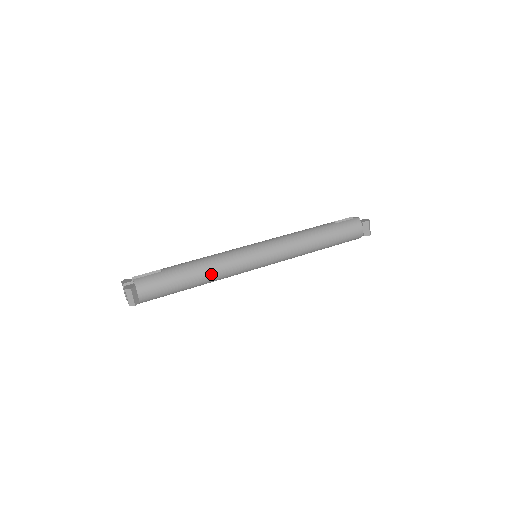
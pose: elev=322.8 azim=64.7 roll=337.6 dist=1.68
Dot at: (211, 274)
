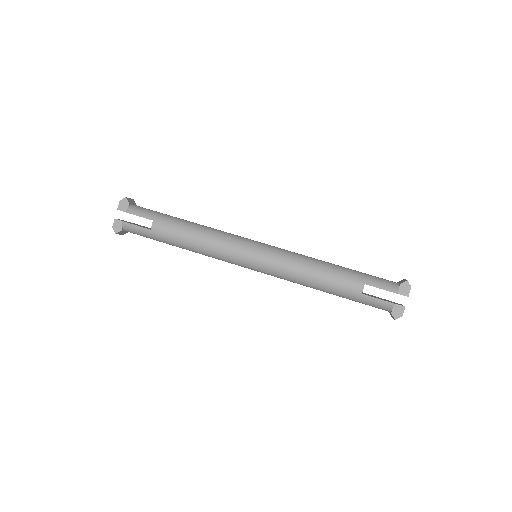
Dot at: occluded
